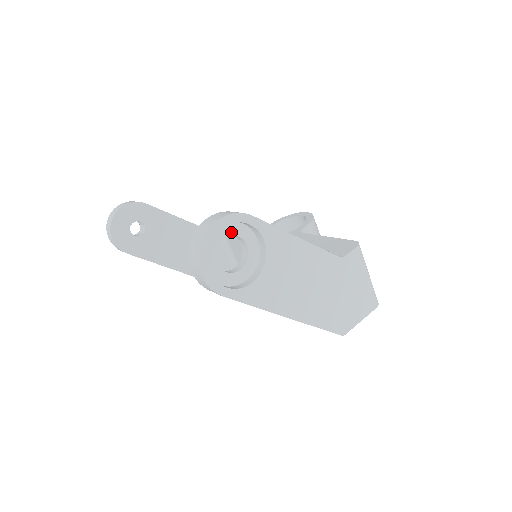
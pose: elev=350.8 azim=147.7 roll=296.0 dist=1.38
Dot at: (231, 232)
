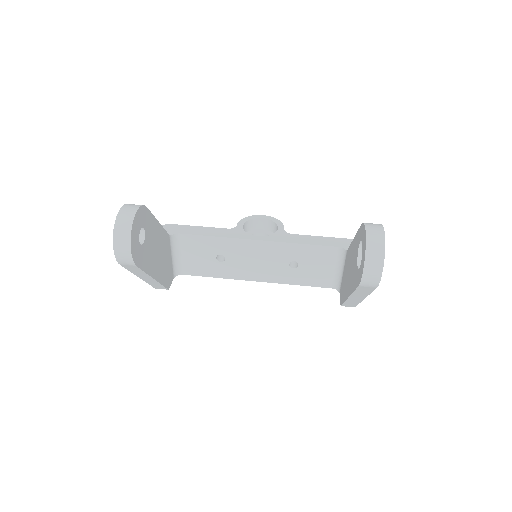
Dot at: occluded
